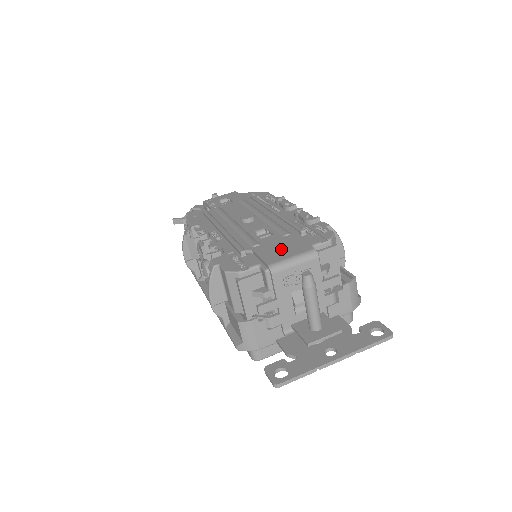
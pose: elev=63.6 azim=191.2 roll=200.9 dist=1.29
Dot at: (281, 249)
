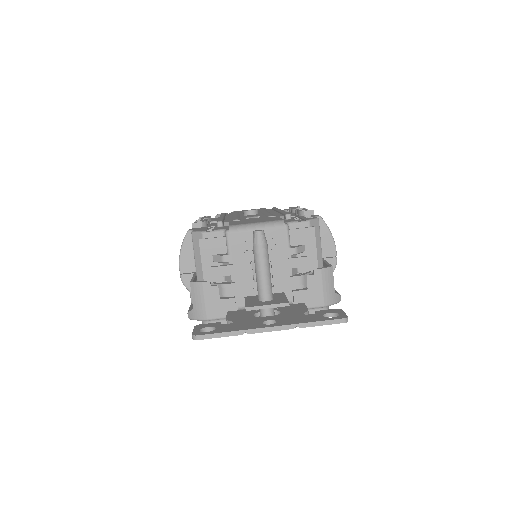
Dot at: (254, 220)
